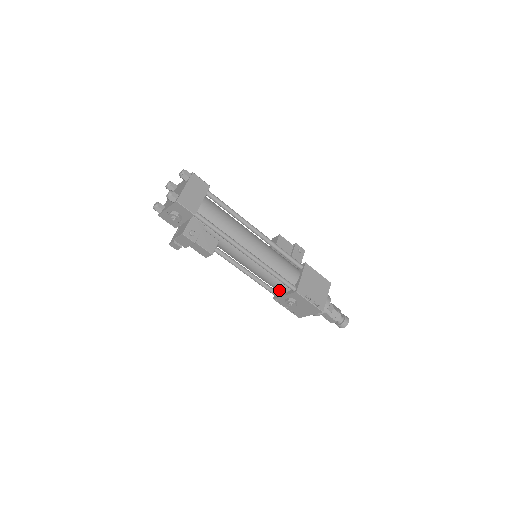
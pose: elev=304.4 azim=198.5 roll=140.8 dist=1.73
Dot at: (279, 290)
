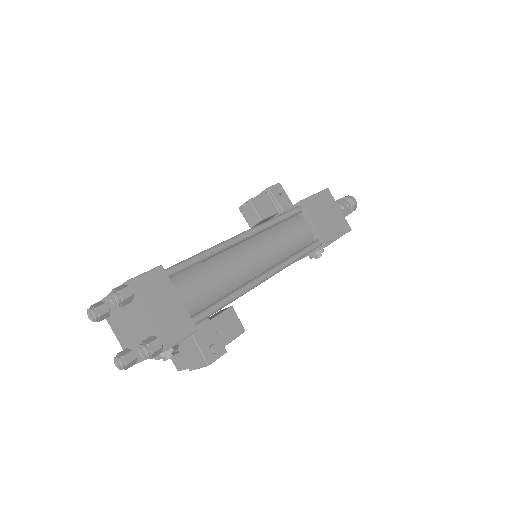
Dot at: occluded
